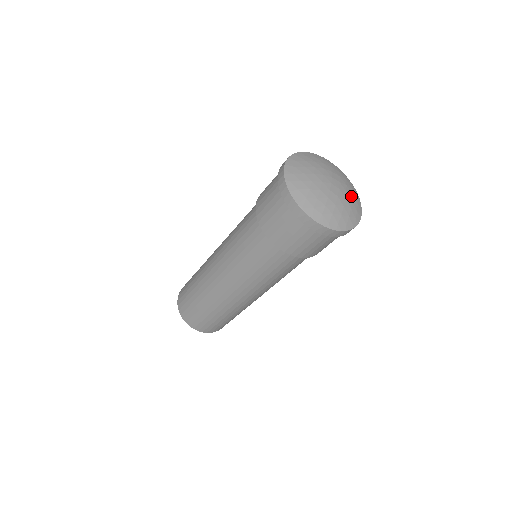
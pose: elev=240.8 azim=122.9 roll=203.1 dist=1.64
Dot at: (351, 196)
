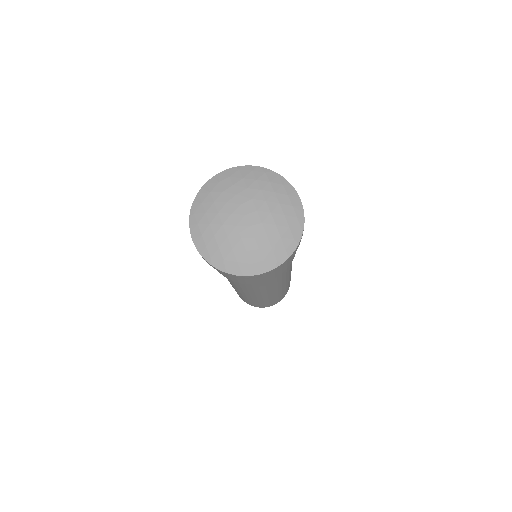
Dot at: (274, 198)
